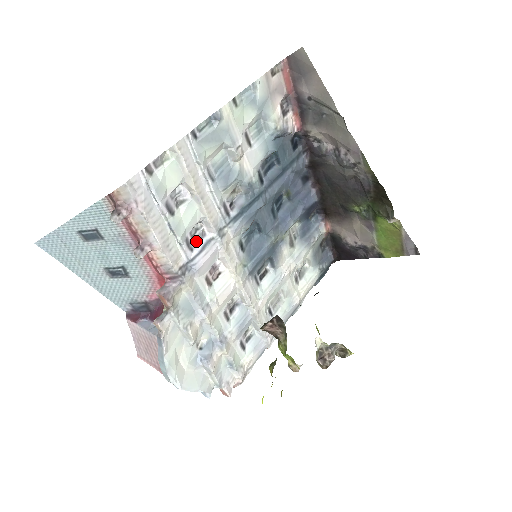
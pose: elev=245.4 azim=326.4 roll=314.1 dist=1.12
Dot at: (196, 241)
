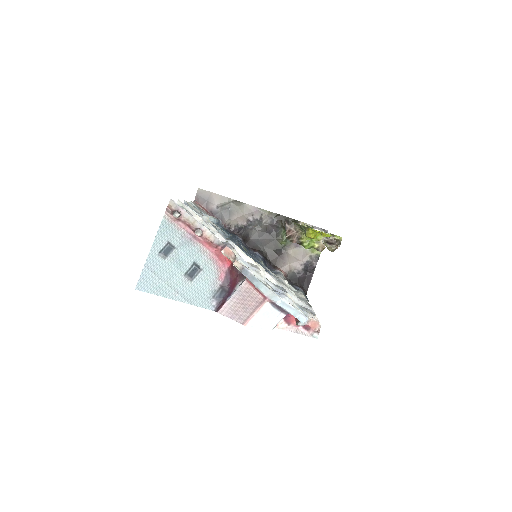
Dot at: occluded
